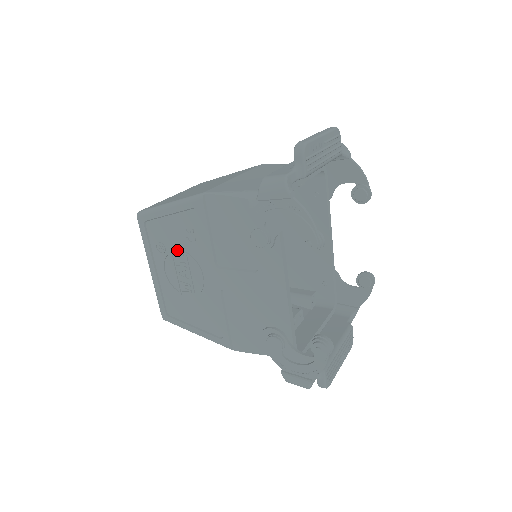
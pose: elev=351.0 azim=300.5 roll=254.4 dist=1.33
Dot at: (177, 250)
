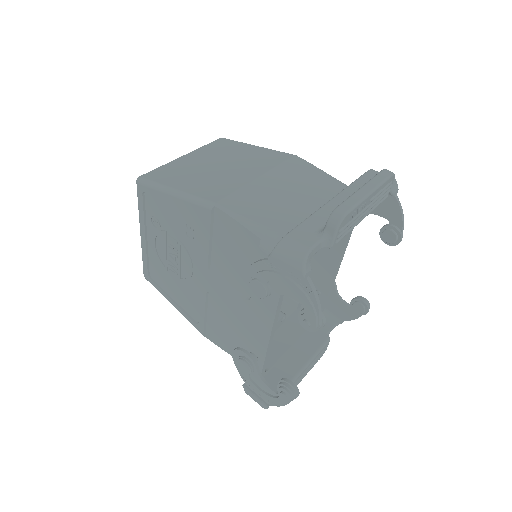
Dot at: (172, 234)
